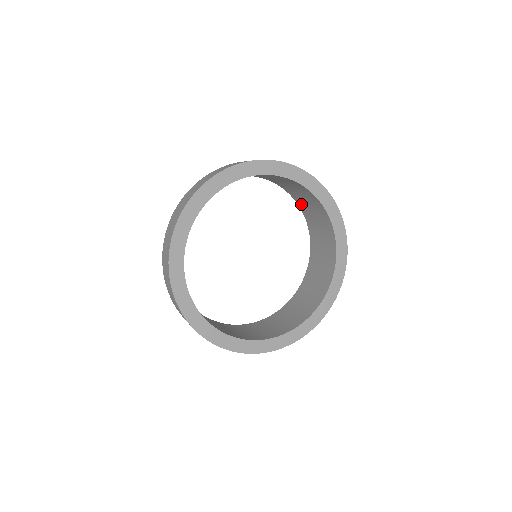
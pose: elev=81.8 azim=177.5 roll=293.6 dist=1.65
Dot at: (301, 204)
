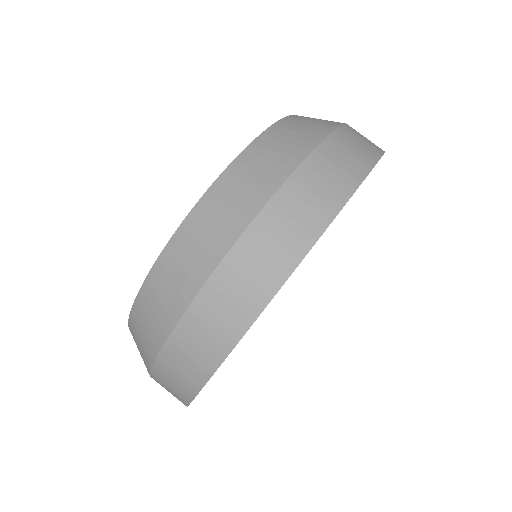
Dot at: occluded
